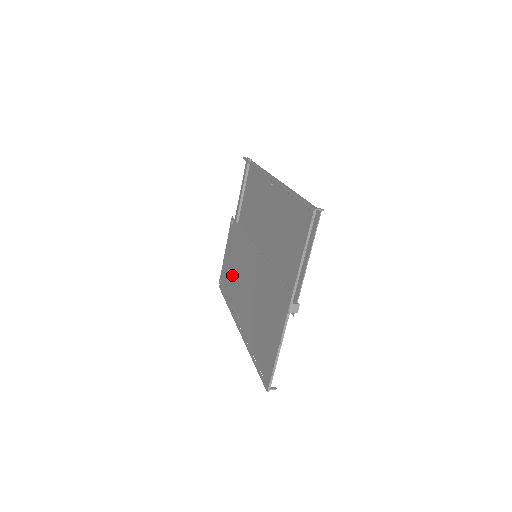
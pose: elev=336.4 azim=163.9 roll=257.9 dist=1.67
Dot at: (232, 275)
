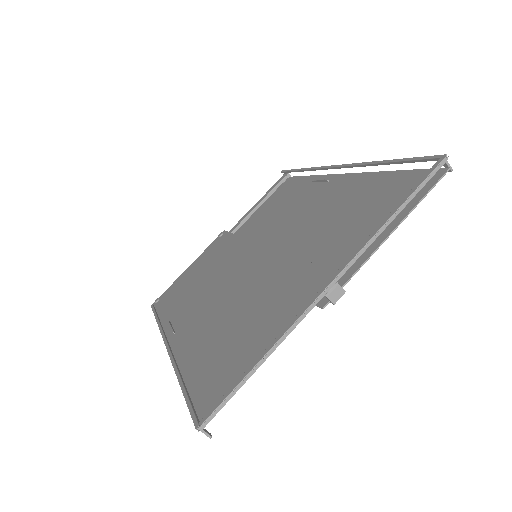
Dot at: (189, 288)
